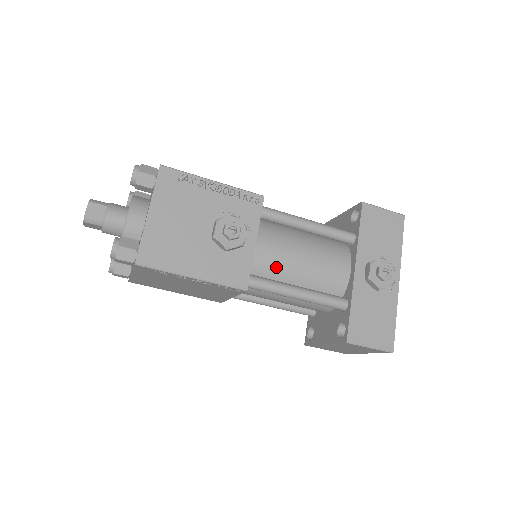
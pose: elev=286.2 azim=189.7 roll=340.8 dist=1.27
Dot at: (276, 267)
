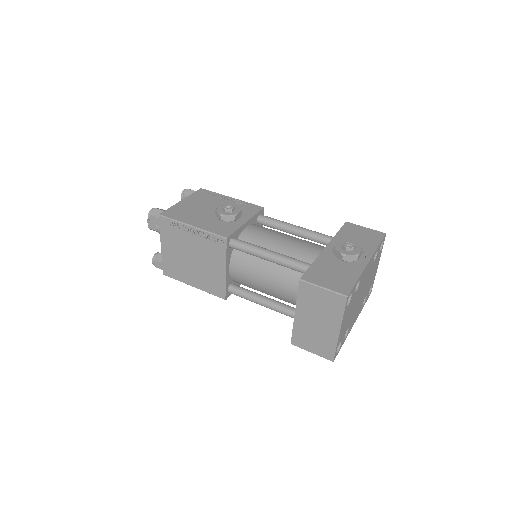
Dot at: (259, 241)
